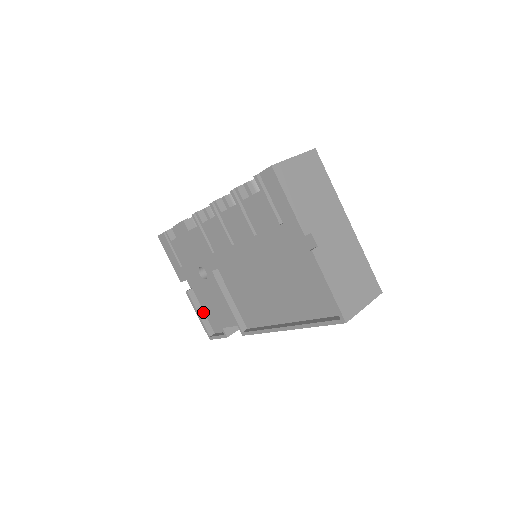
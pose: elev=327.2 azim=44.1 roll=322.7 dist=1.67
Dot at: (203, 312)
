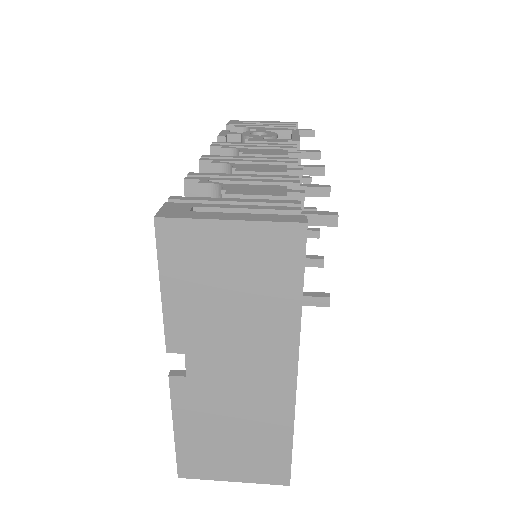
Dot at: occluded
